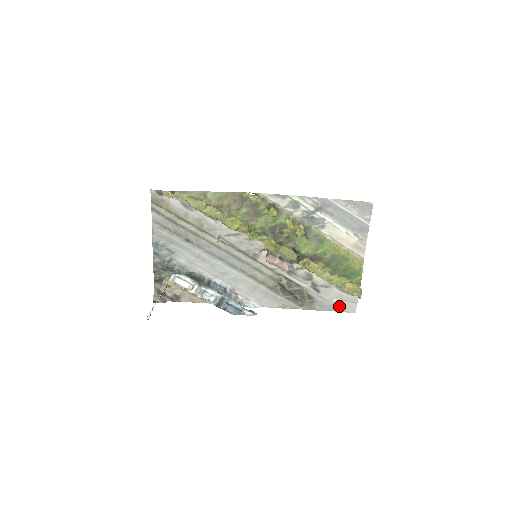
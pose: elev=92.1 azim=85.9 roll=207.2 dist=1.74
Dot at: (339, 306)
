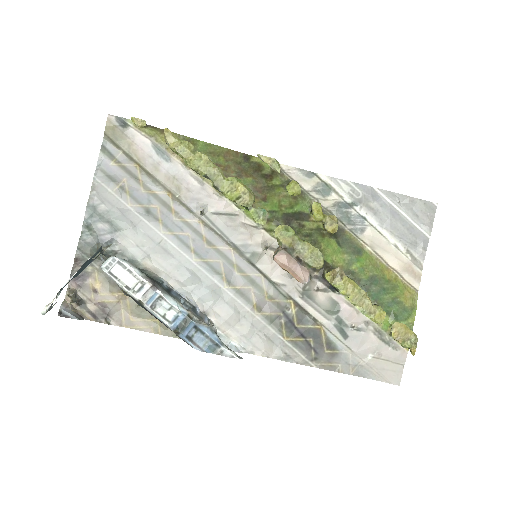
Dot at: (375, 368)
